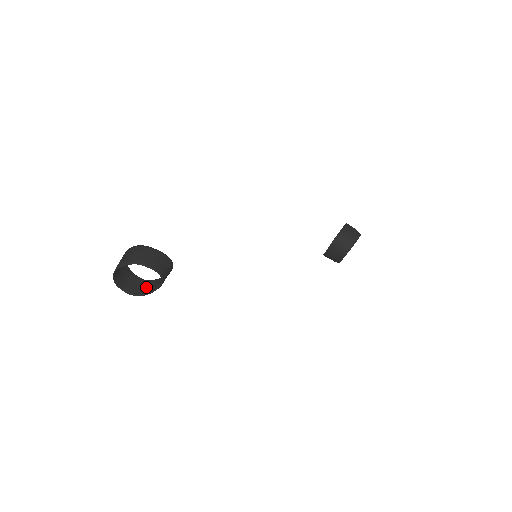
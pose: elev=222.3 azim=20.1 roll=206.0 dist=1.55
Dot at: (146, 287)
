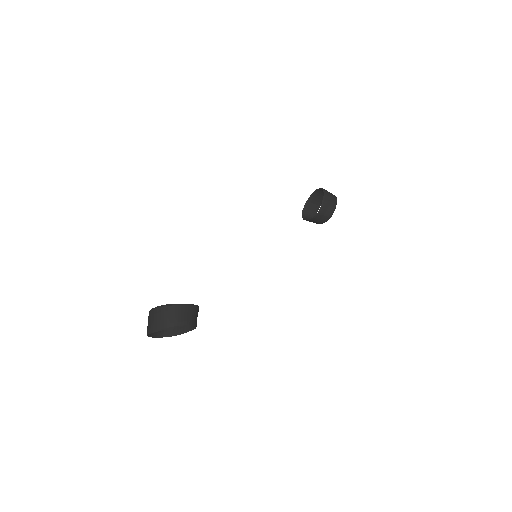
Dot at: occluded
